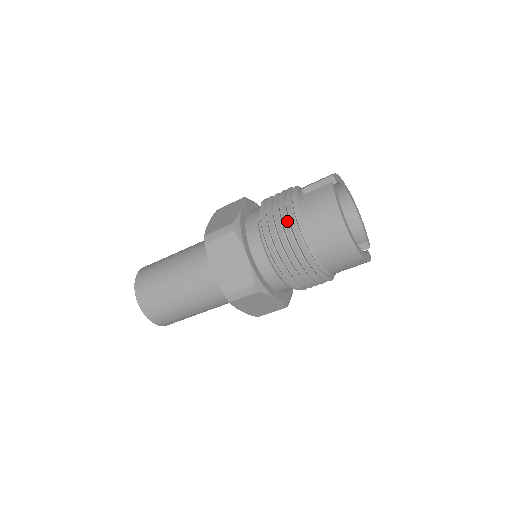
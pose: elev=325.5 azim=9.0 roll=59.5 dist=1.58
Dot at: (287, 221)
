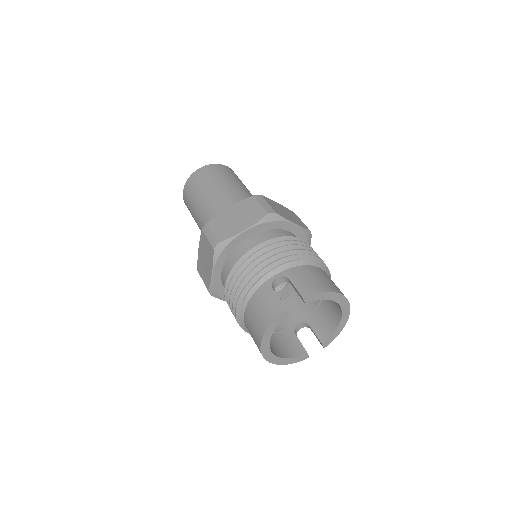
Dot at: (243, 288)
